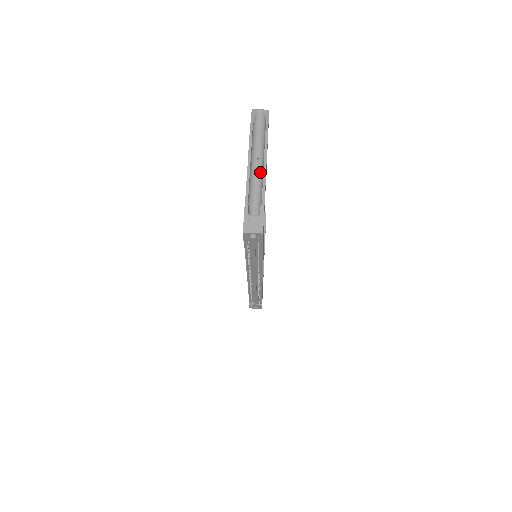
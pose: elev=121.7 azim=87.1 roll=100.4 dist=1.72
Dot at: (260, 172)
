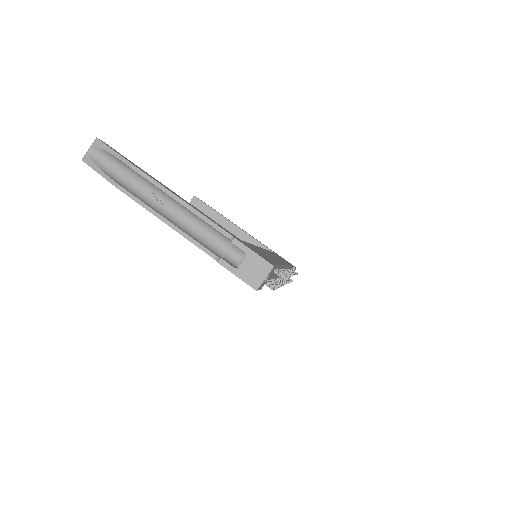
Dot at: (181, 210)
